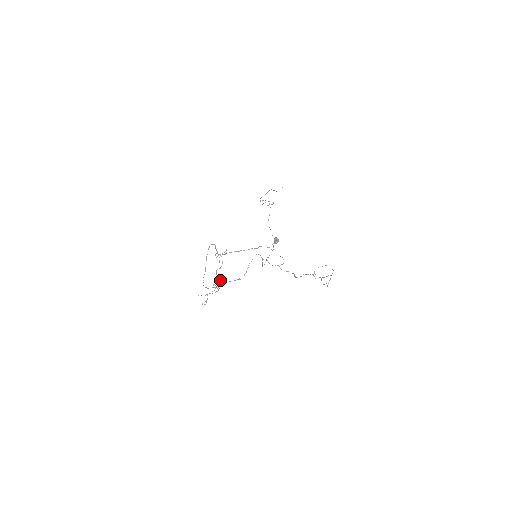
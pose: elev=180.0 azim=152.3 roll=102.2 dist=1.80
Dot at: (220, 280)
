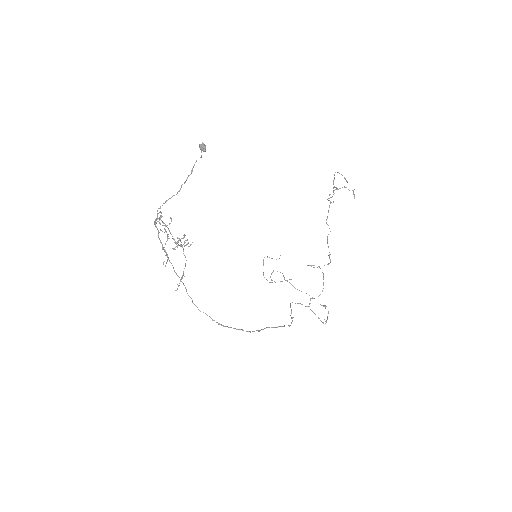
Dot at: occluded
